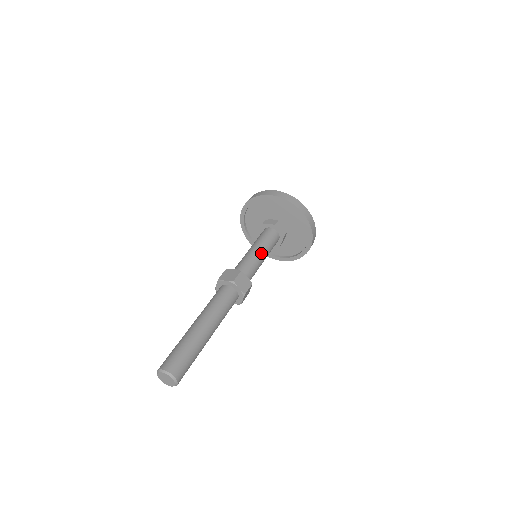
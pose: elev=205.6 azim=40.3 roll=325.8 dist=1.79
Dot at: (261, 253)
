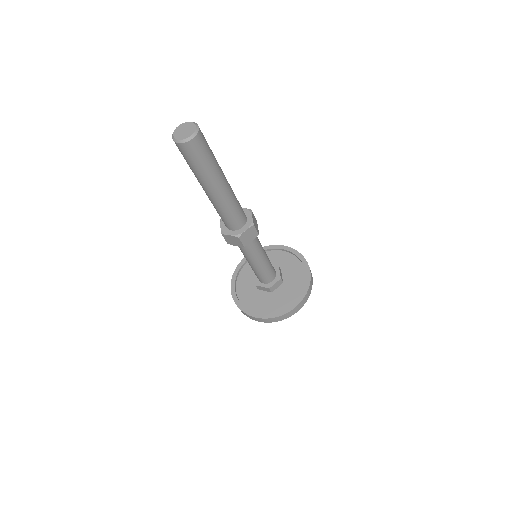
Dot at: (265, 252)
